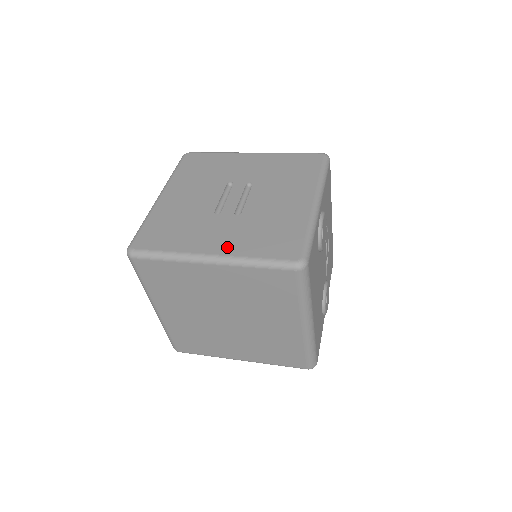
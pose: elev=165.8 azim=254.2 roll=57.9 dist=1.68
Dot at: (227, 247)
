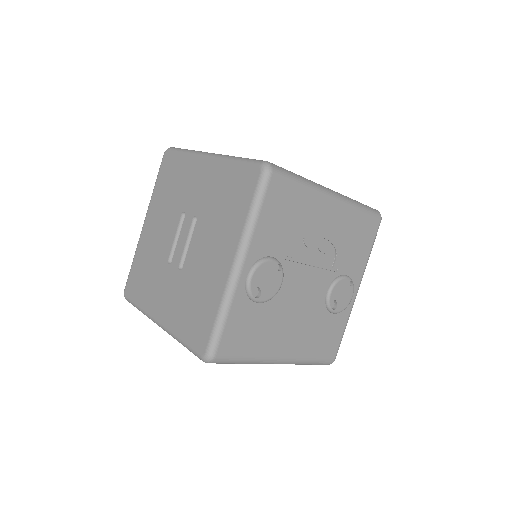
Dot at: (167, 316)
